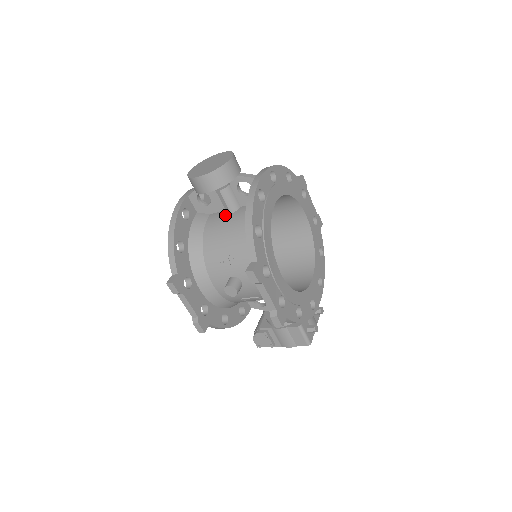
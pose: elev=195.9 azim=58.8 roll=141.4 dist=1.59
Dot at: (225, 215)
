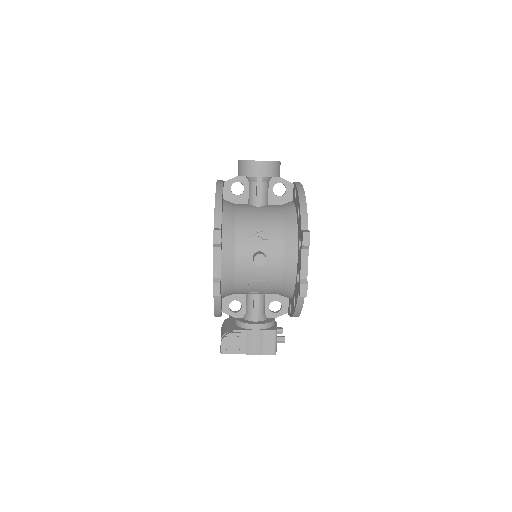
Dot at: (258, 204)
